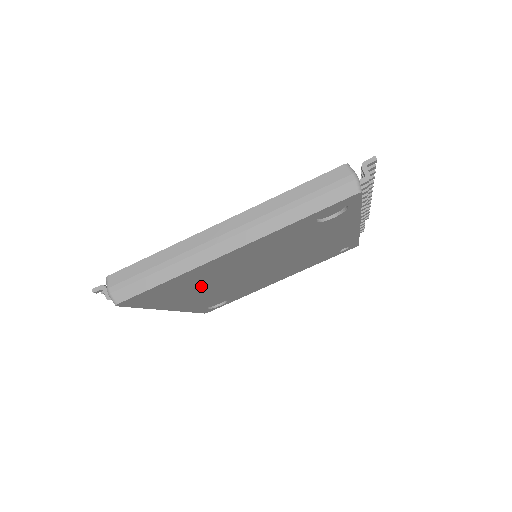
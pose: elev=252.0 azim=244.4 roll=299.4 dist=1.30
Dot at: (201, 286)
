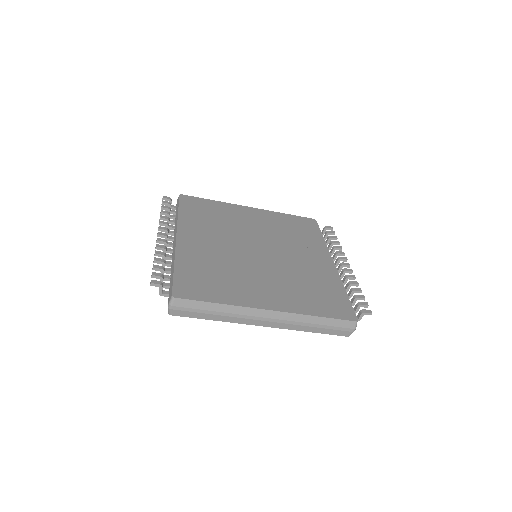
Dot at: occluded
